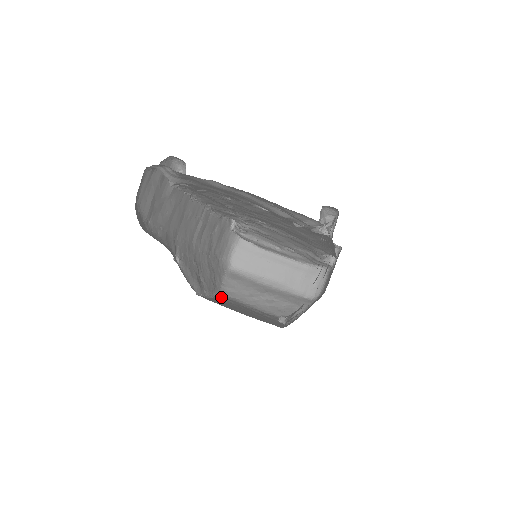
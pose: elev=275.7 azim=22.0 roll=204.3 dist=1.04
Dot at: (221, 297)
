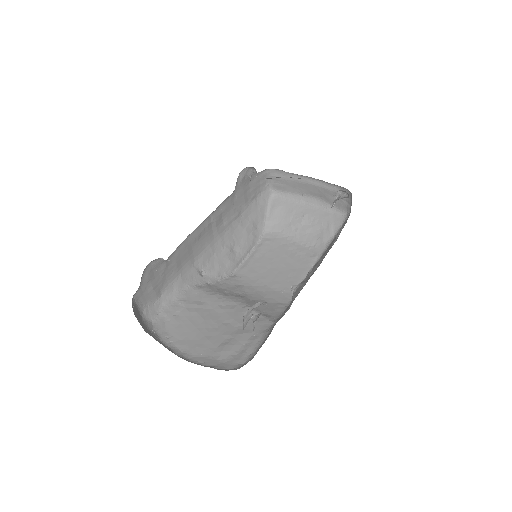
Dot at: (263, 241)
